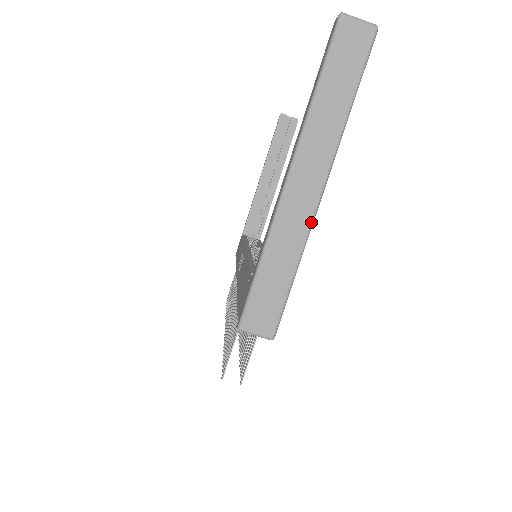
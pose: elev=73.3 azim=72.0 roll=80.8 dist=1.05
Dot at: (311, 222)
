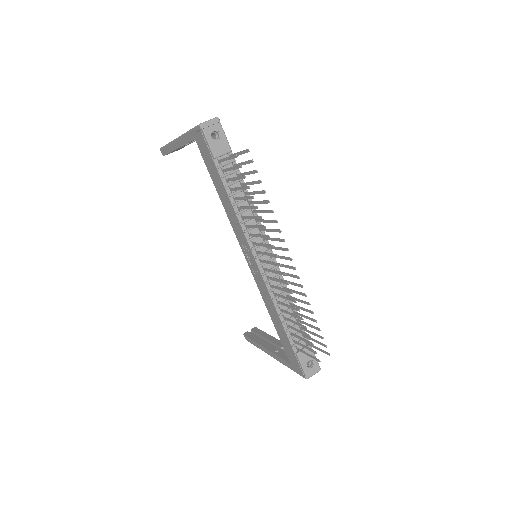
Dot at: occluded
